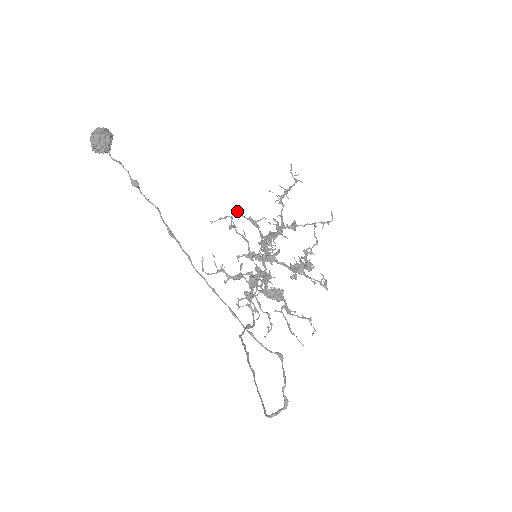
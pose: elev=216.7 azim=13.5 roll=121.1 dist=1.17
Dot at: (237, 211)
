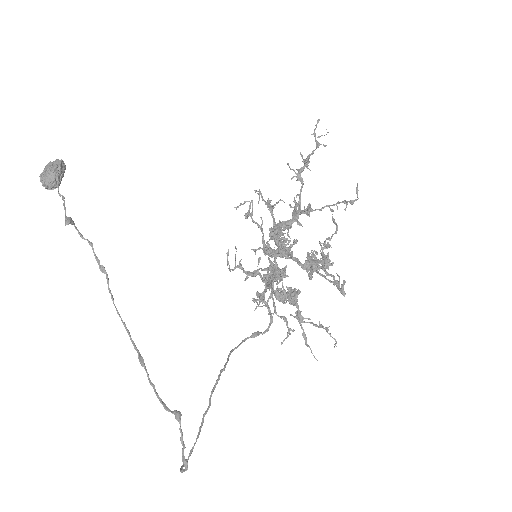
Dot at: occluded
